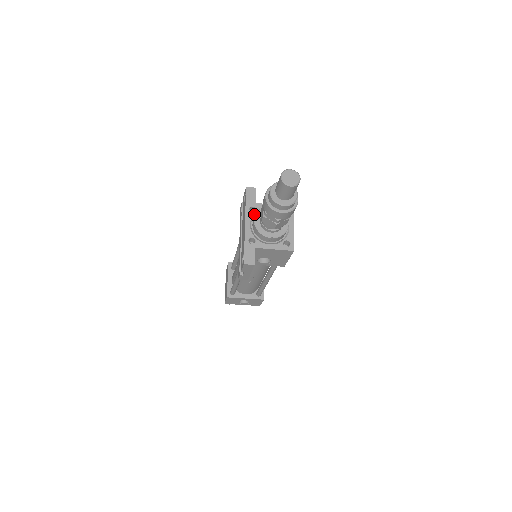
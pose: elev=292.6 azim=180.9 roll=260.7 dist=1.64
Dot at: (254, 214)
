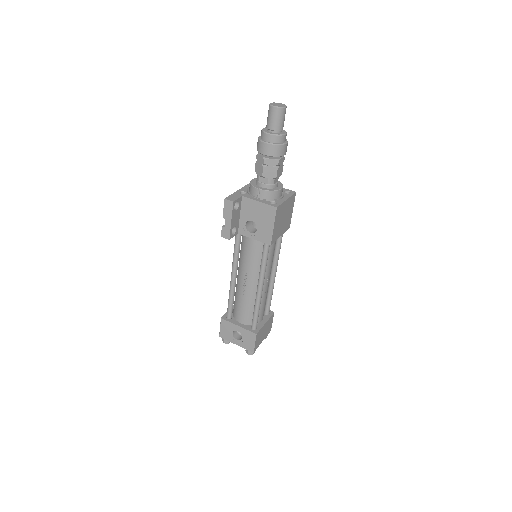
Dot at: occluded
